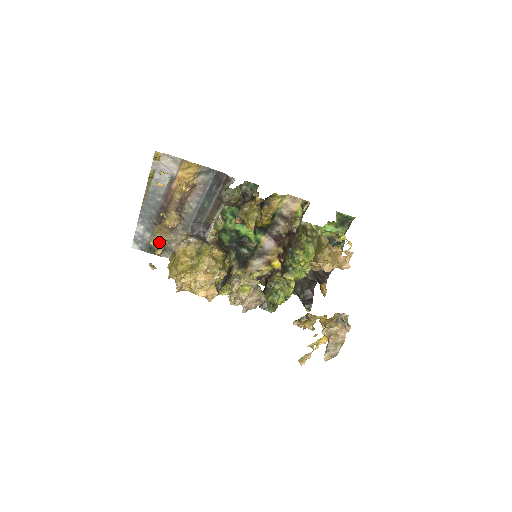
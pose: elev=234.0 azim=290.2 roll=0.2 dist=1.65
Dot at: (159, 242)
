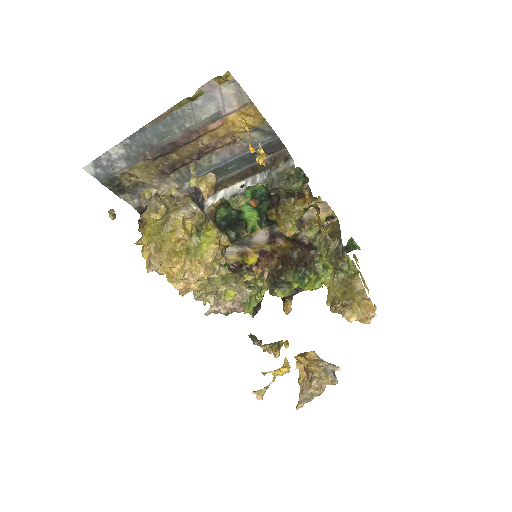
Dot at: (159, 198)
